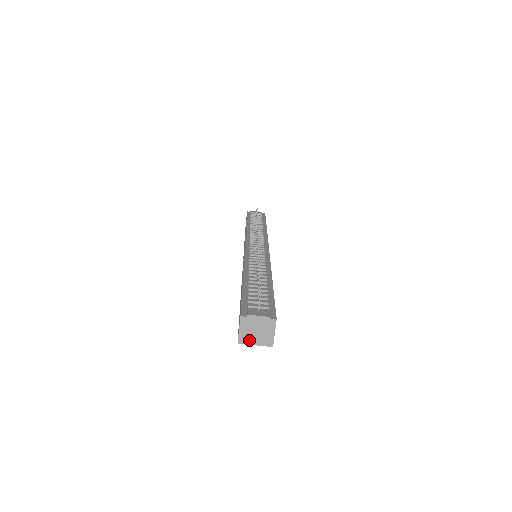
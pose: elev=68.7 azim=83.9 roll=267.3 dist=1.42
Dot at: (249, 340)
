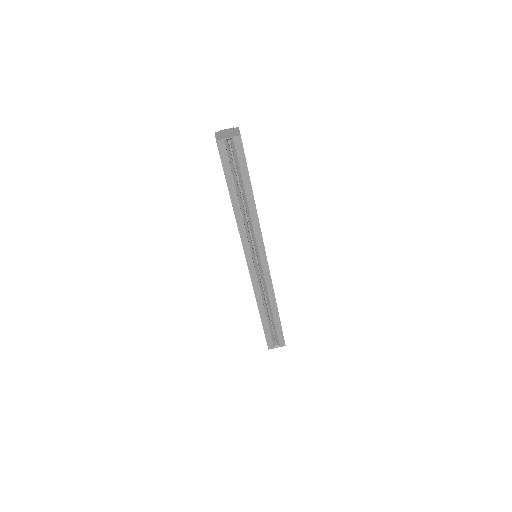
Dot at: (223, 138)
